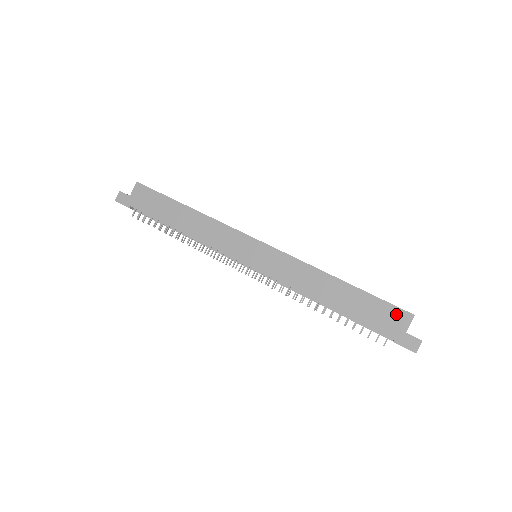
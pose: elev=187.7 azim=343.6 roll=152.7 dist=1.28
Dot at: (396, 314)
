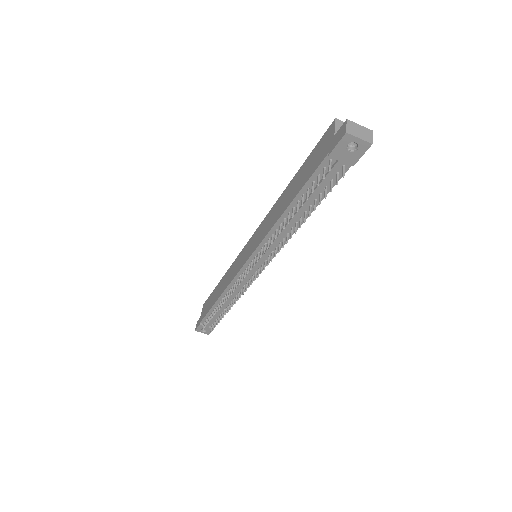
Dot at: (324, 139)
